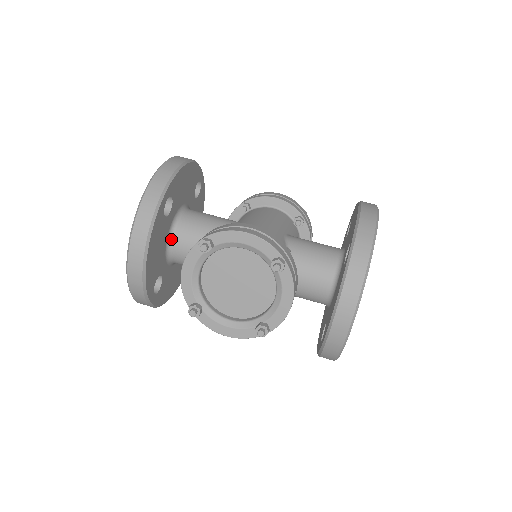
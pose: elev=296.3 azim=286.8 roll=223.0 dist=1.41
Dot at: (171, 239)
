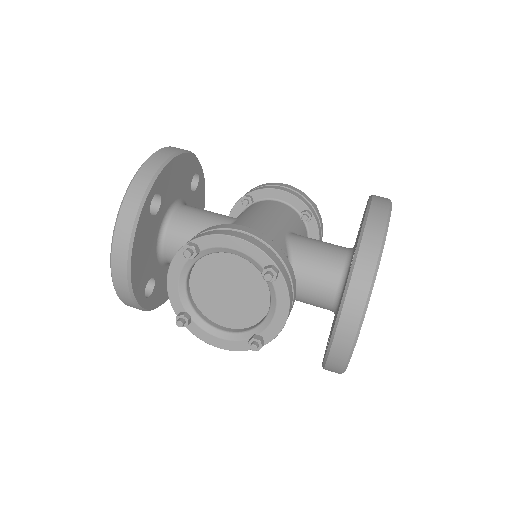
Dot at: (162, 239)
